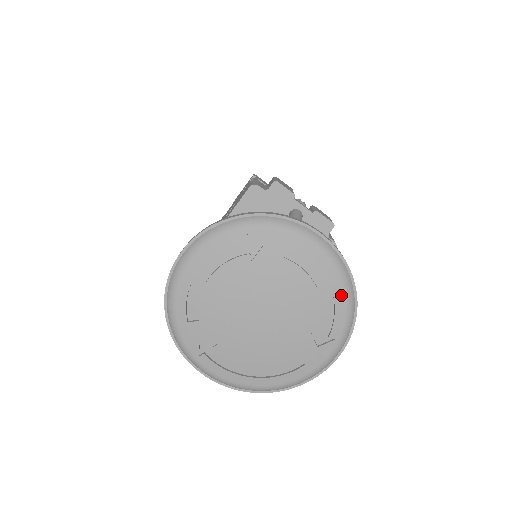
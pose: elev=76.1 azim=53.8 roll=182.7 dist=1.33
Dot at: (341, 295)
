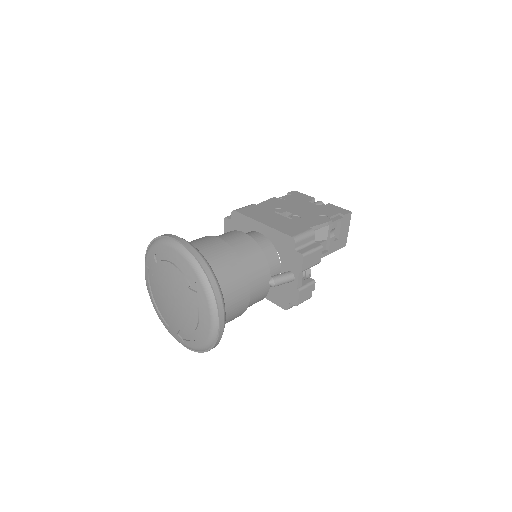
Dot at: (200, 343)
